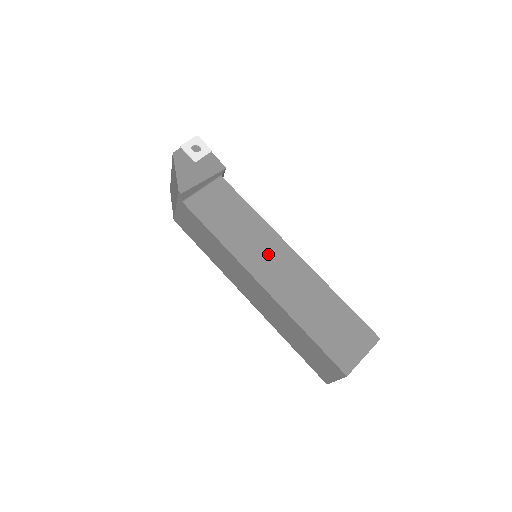
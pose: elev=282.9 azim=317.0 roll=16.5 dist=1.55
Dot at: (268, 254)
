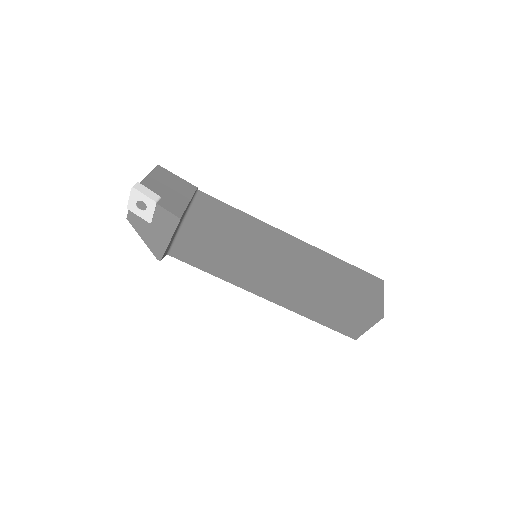
Dot at: (260, 277)
